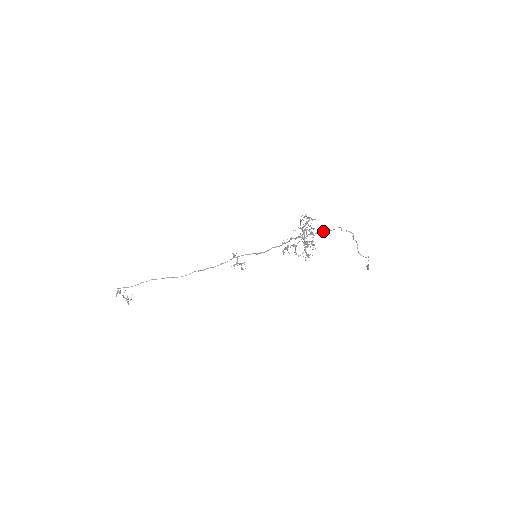
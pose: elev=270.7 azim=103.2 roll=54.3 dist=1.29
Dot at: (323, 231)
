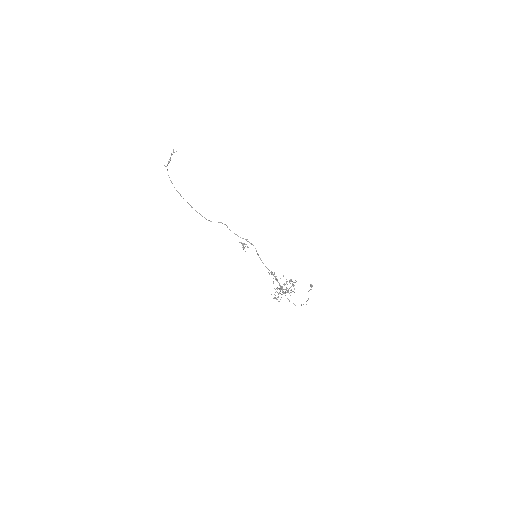
Dot at: occluded
